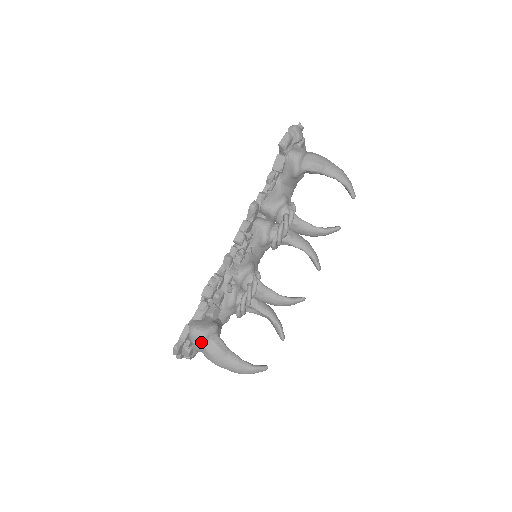
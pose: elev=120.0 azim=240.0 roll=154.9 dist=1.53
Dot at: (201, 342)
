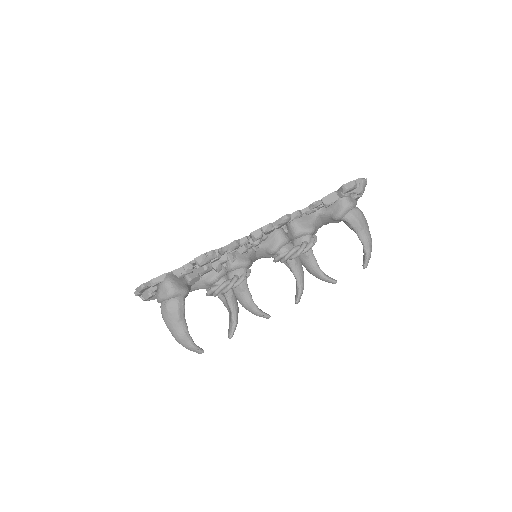
Dot at: (167, 296)
